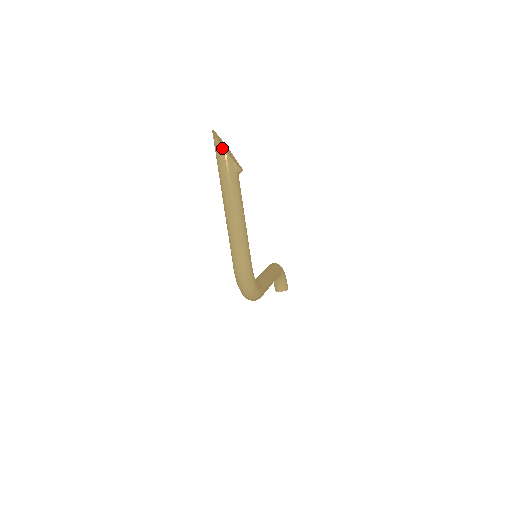
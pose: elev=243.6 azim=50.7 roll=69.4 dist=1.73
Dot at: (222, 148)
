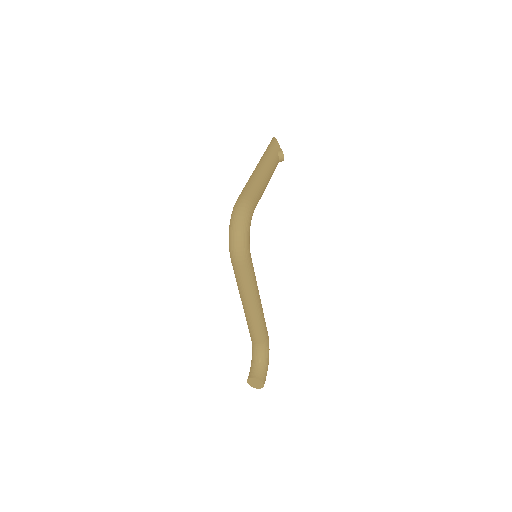
Dot at: (276, 140)
